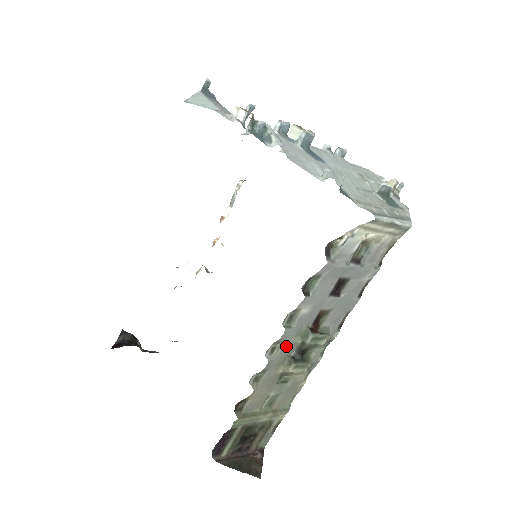
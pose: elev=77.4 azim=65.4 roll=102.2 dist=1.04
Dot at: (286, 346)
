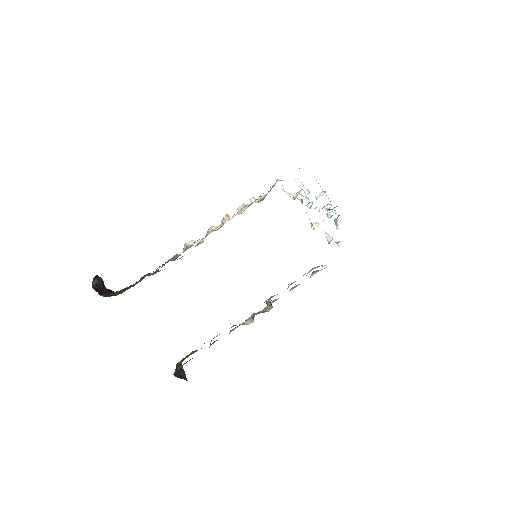
Dot at: occluded
